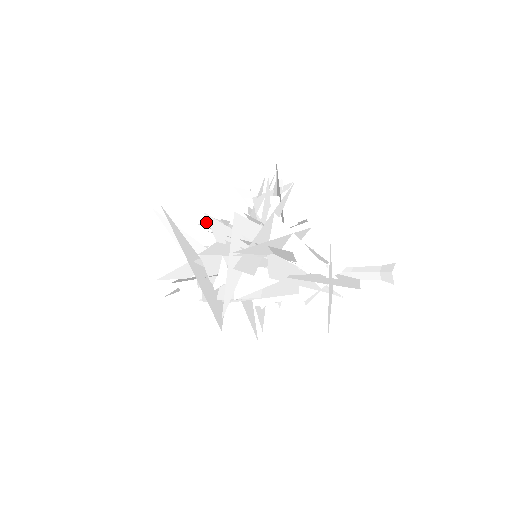
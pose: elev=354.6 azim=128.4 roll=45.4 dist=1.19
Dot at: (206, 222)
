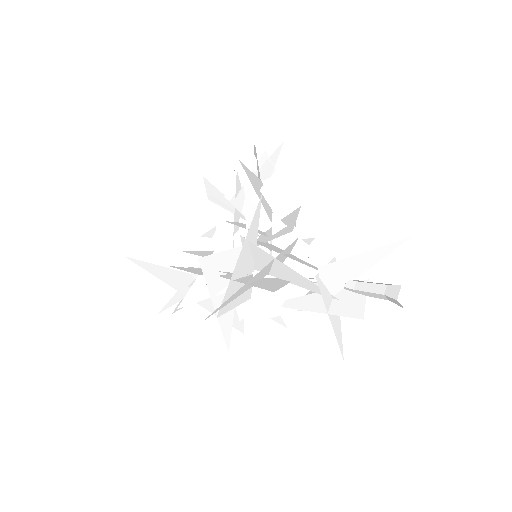
Dot at: (196, 222)
